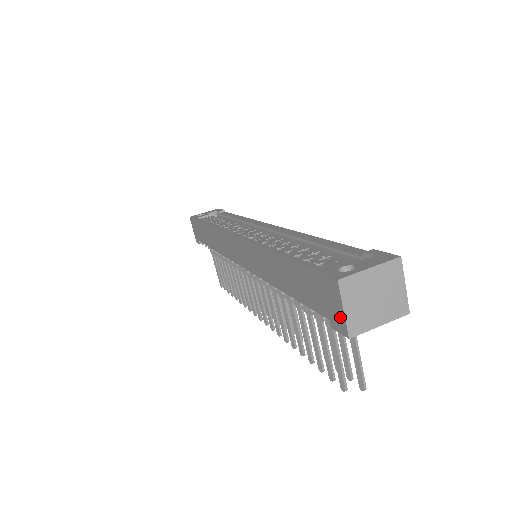
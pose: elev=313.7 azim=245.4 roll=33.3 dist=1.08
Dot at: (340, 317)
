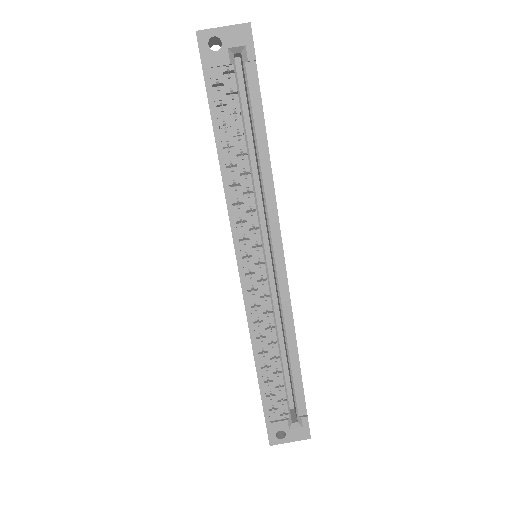
Dot at: occluded
